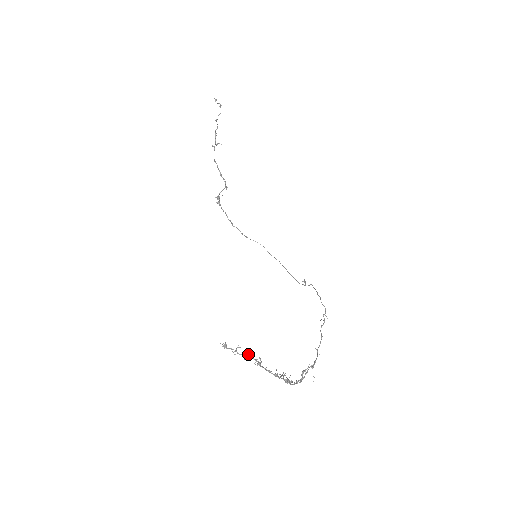
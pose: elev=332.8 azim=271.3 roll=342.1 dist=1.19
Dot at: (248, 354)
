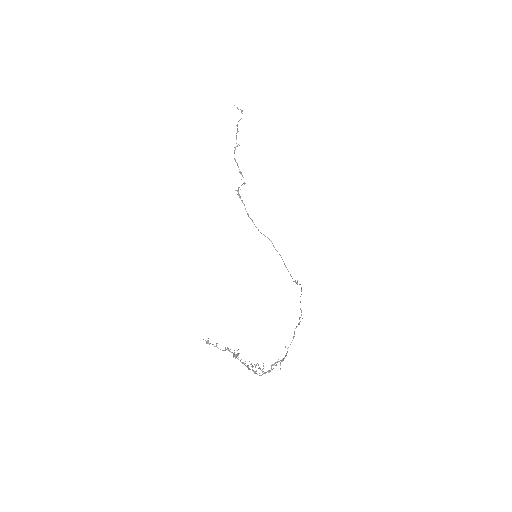
Dot at: (227, 348)
